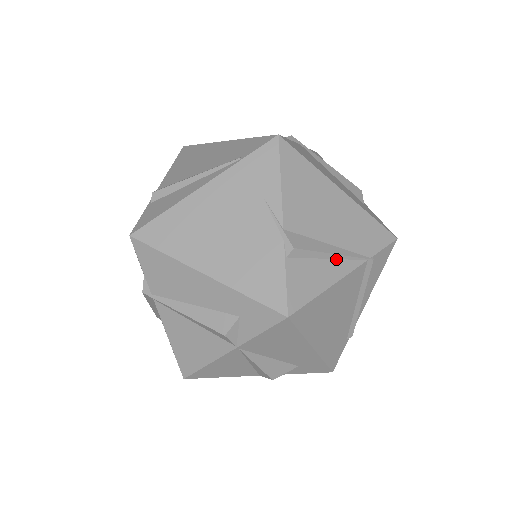
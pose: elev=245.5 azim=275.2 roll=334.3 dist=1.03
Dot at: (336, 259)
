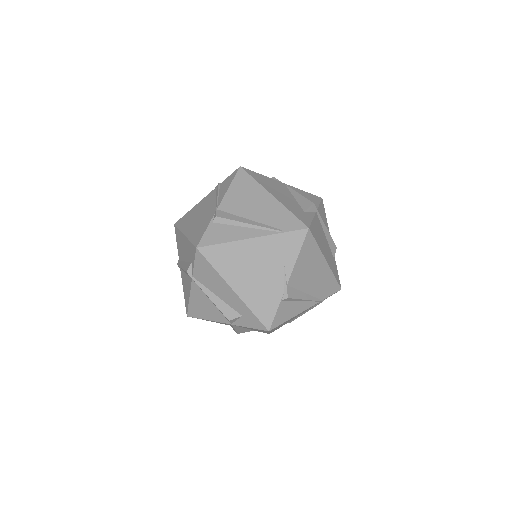
Dot at: (305, 301)
